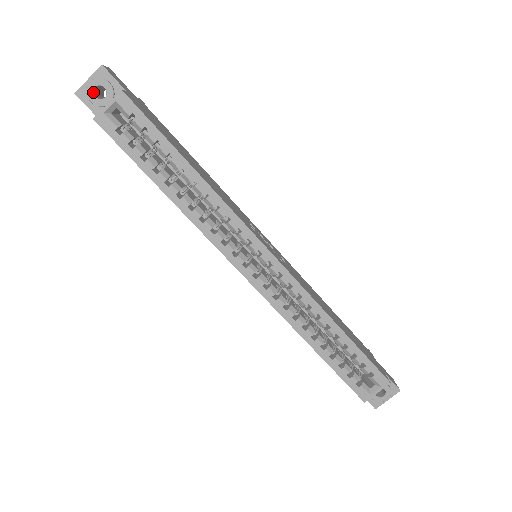
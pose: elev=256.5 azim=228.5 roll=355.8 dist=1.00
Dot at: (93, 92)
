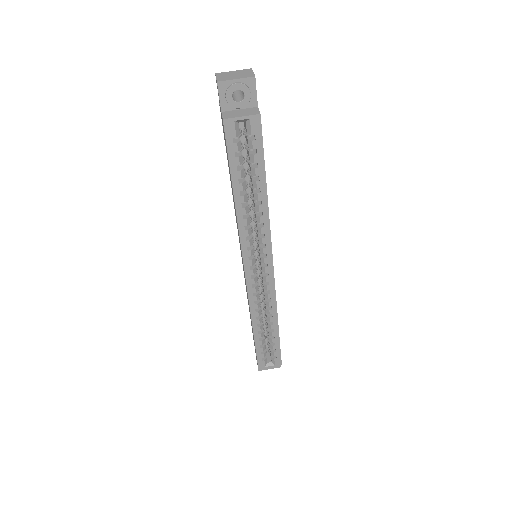
Dot at: (233, 92)
